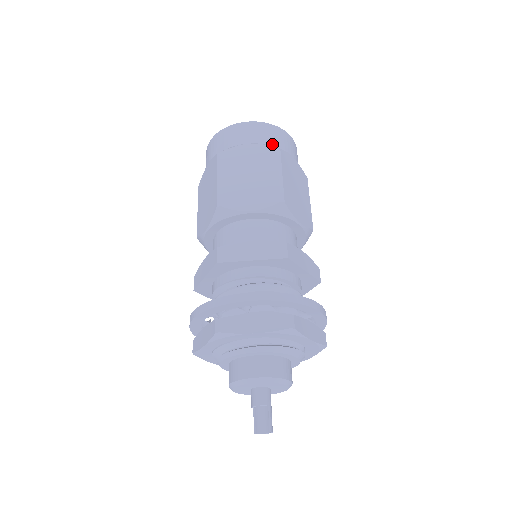
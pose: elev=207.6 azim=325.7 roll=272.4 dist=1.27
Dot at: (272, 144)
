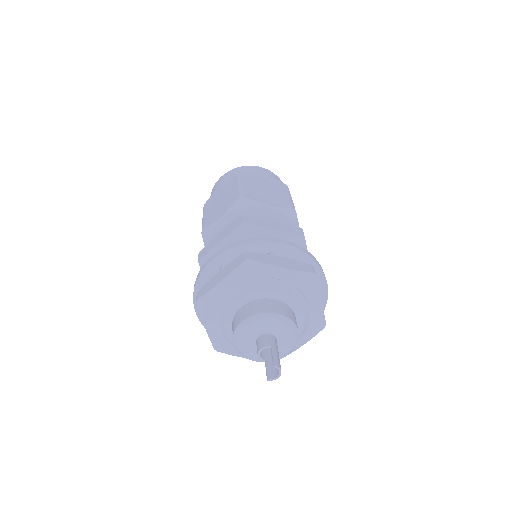
Dot at: occluded
